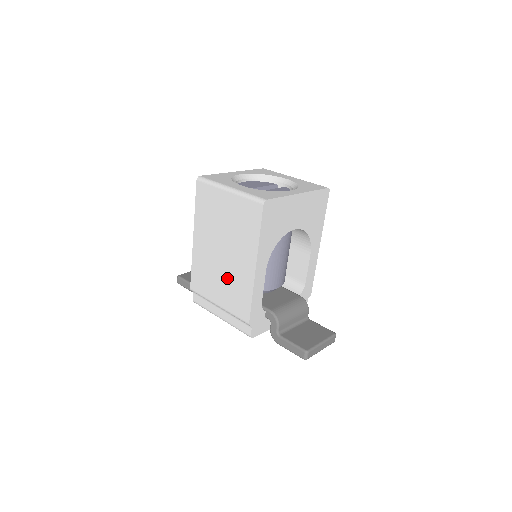
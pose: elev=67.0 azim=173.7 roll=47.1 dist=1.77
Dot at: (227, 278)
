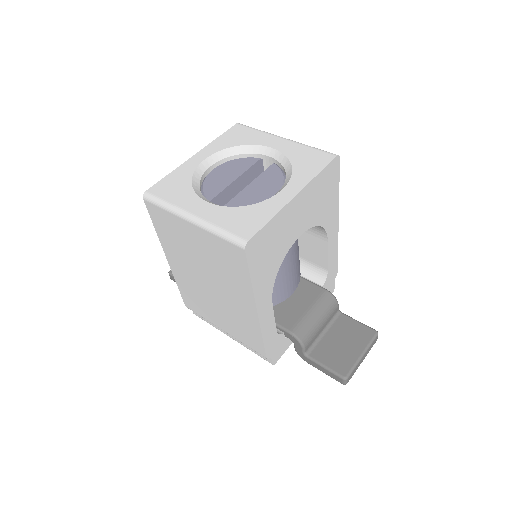
Dot at: (225, 311)
